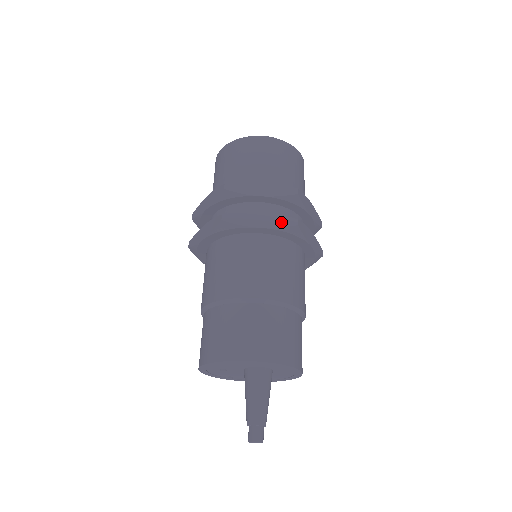
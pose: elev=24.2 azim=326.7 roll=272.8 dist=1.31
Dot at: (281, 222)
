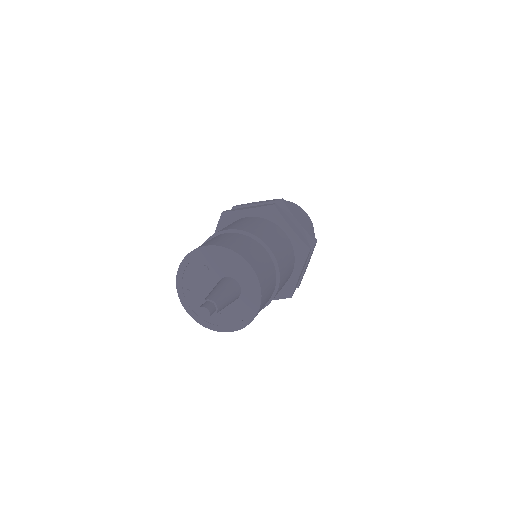
Dot at: (303, 239)
